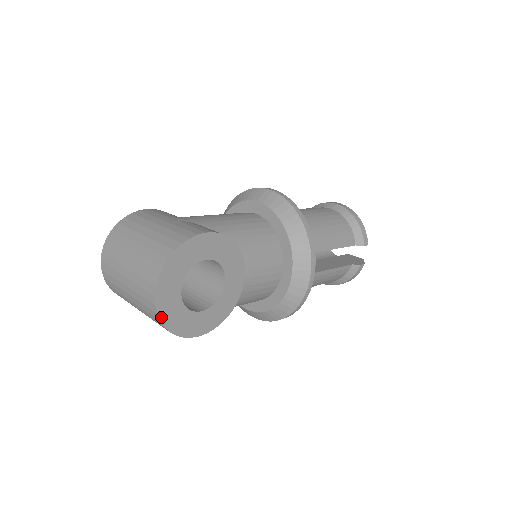
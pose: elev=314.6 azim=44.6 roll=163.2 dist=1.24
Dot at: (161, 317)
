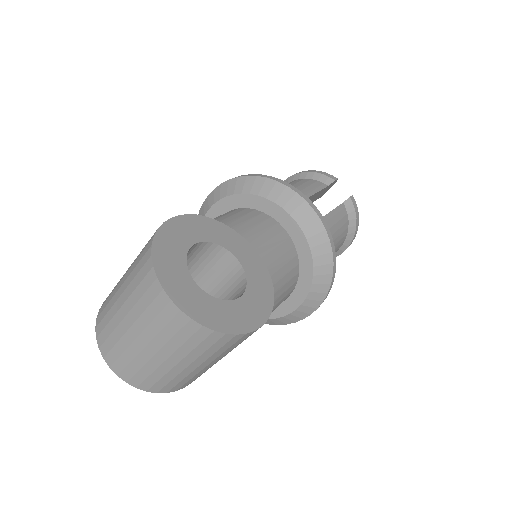
Dot at: (199, 321)
